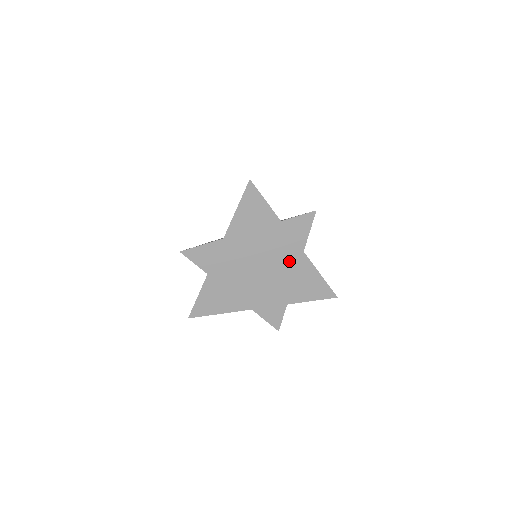
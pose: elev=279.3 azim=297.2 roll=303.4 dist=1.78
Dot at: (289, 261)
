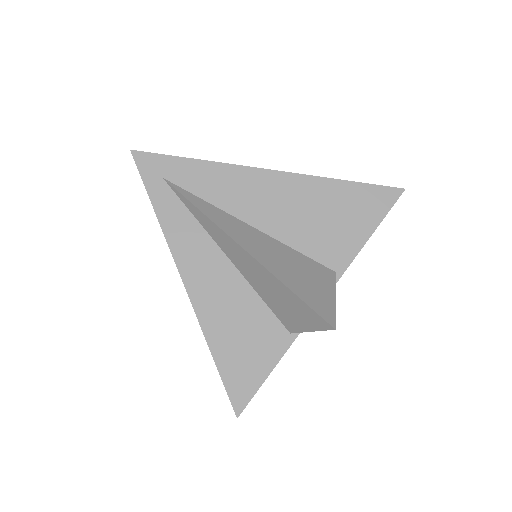
Dot at: occluded
